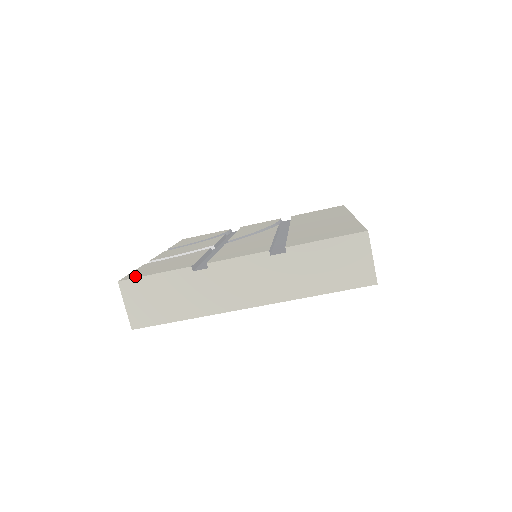
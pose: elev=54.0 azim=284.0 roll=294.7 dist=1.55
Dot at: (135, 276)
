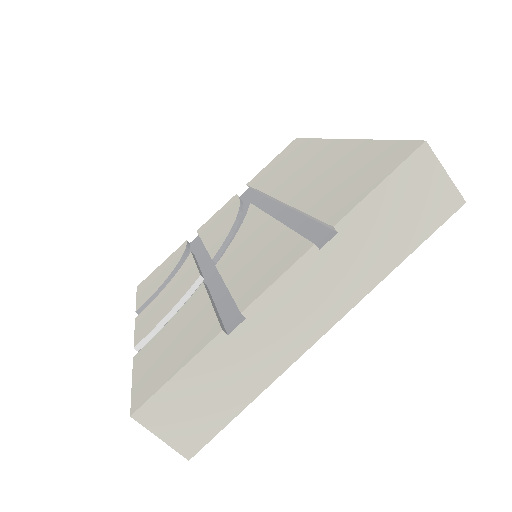
Dot at: (148, 392)
